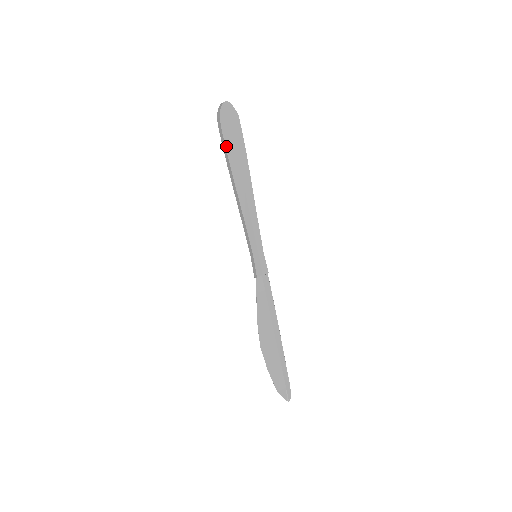
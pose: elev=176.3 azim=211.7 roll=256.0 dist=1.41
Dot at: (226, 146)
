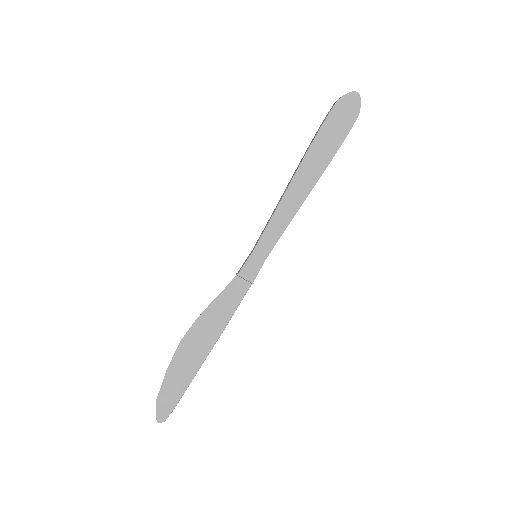
Dot at: (320, 131)
